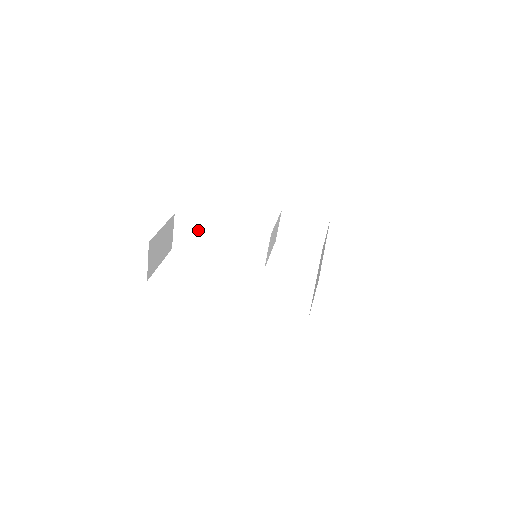
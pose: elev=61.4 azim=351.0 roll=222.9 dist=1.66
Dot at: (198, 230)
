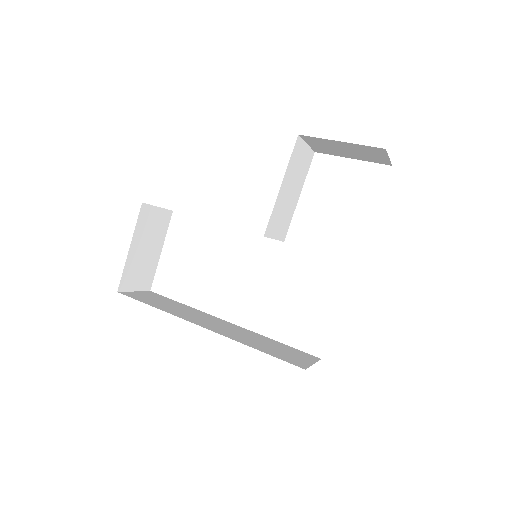
Dot at: occluded
